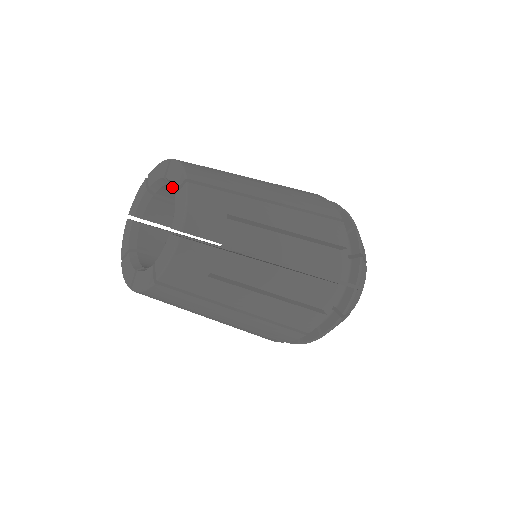
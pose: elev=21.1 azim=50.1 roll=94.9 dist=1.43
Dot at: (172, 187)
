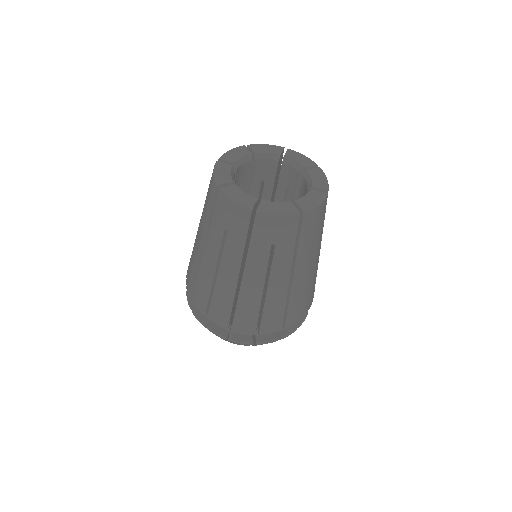
Dot at: (246, 167)
